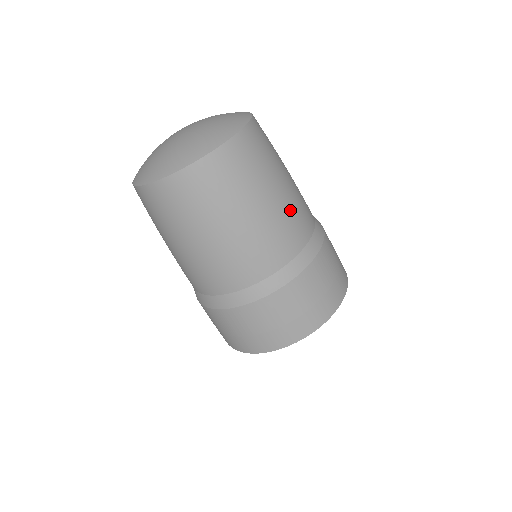
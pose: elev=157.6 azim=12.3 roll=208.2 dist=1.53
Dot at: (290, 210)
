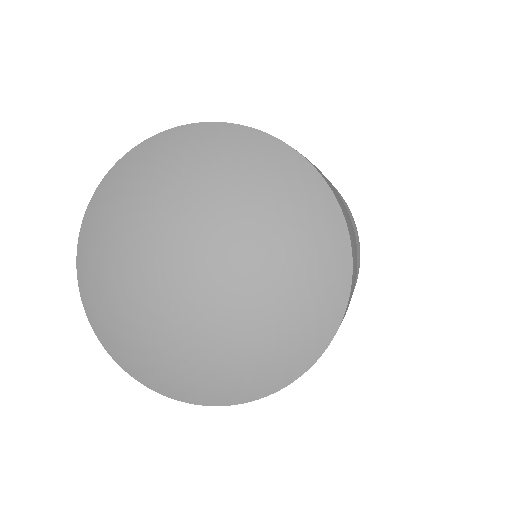
Dot at: occluded
